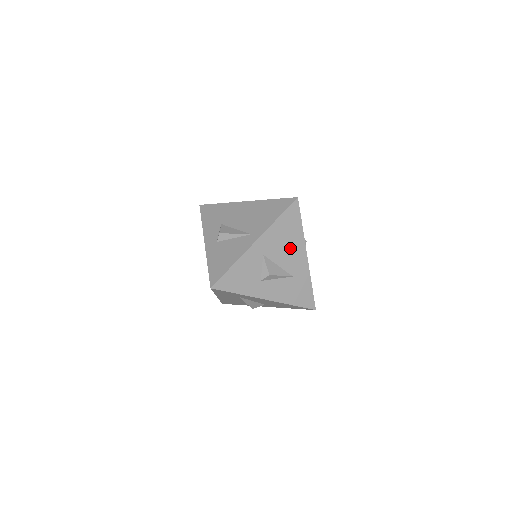
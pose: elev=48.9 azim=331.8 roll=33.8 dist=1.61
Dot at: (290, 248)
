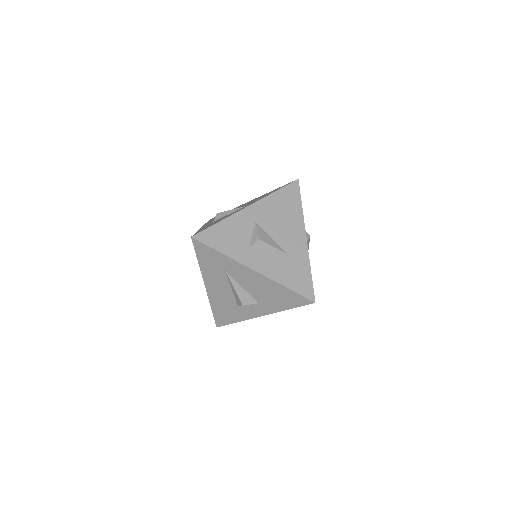
Dot at: (287, 224)
